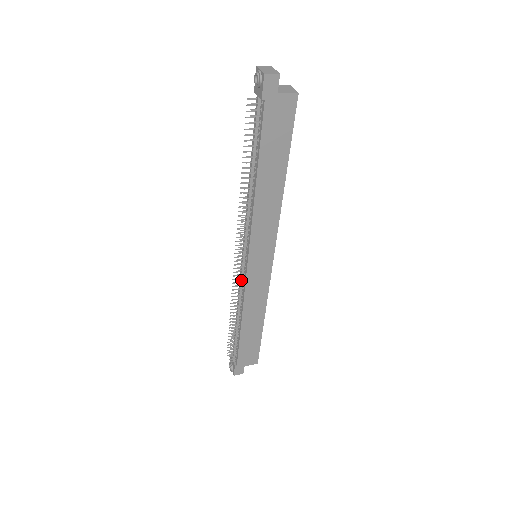
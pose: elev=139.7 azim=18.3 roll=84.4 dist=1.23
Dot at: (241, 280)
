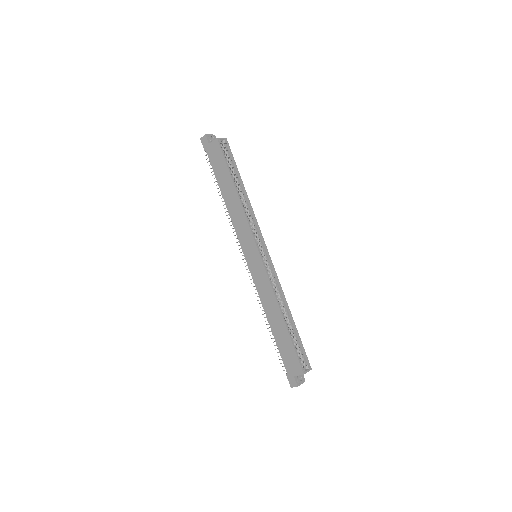
Dot at: occluded
